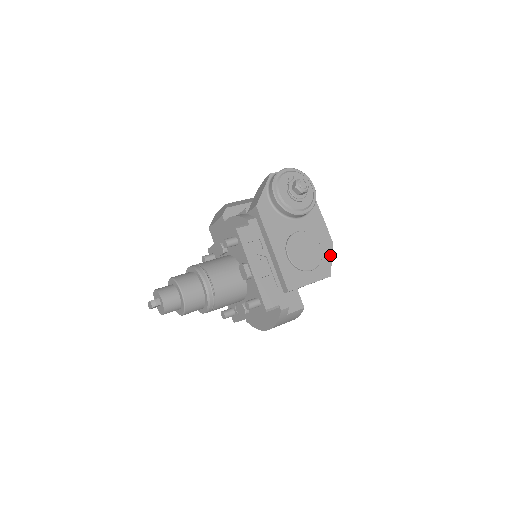
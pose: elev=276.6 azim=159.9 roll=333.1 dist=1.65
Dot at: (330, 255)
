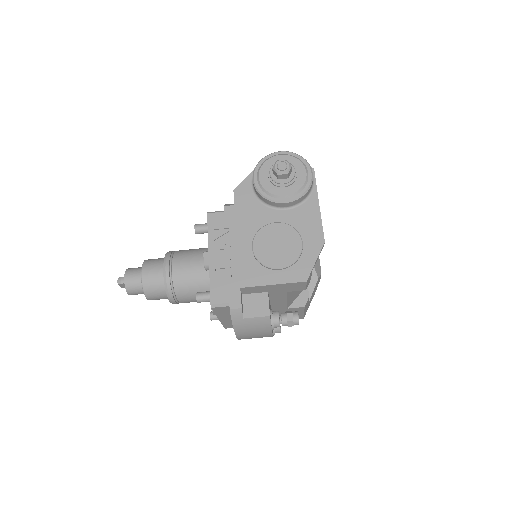
Dot at: (315, 256)
